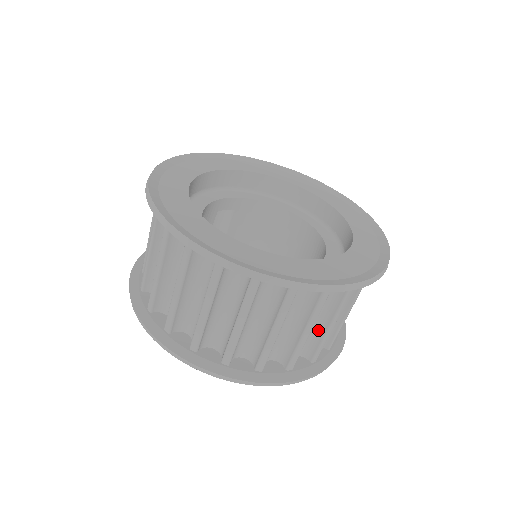
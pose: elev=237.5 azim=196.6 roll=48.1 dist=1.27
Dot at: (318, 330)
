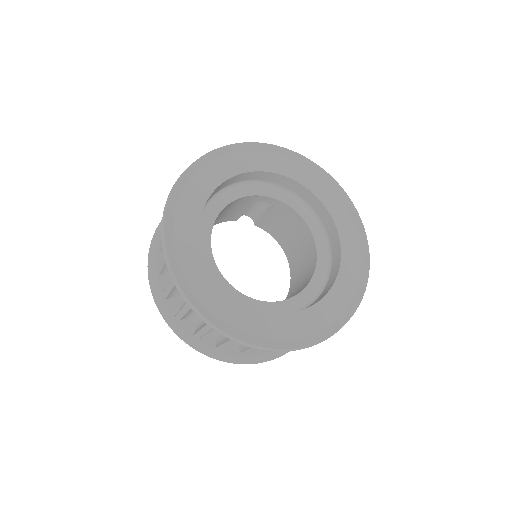
Dot at: occluded
